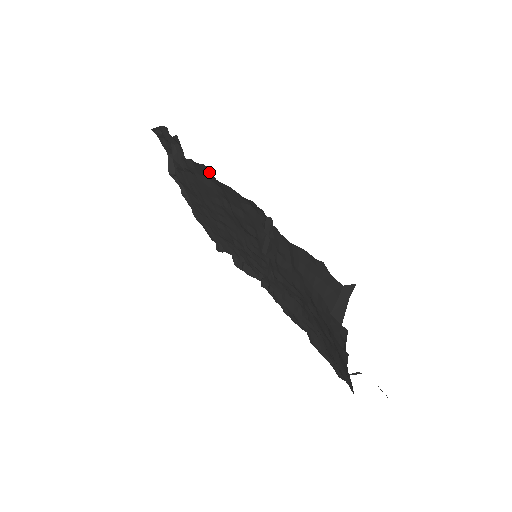
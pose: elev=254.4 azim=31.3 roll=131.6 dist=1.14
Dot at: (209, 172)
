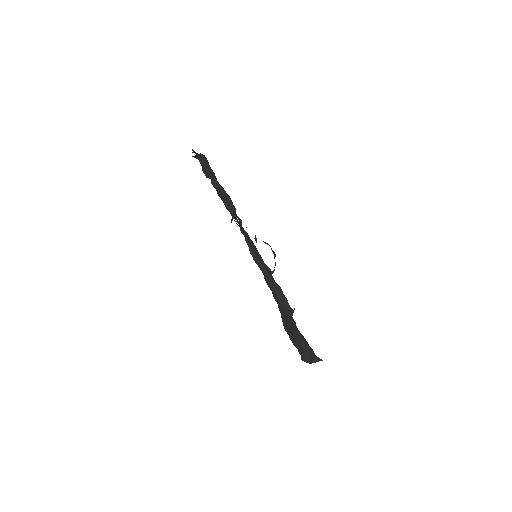
Dot at: occluded
